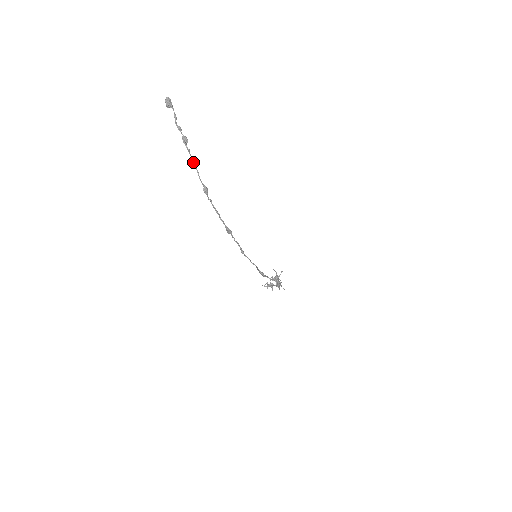
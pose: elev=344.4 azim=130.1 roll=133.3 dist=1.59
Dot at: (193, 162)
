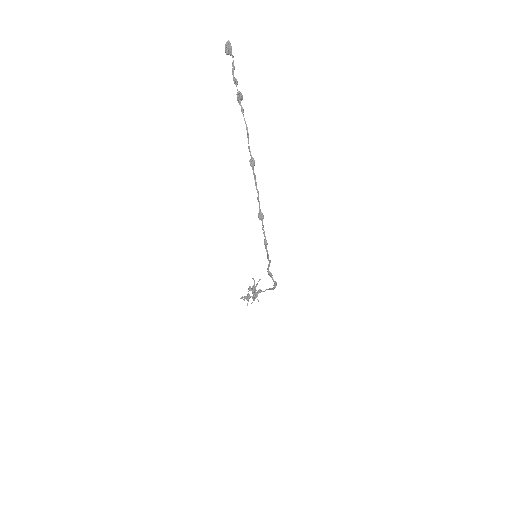
Dot at: (246, 125)
